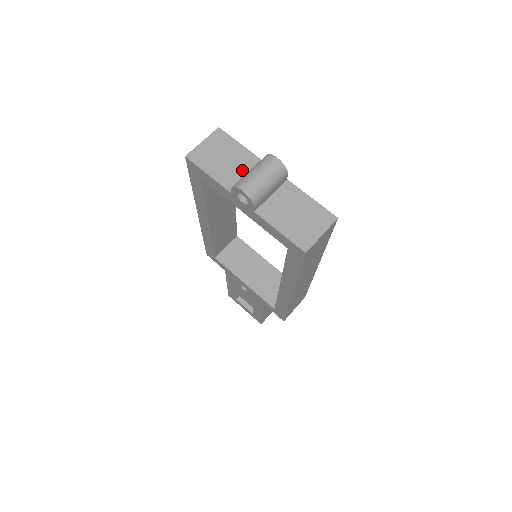
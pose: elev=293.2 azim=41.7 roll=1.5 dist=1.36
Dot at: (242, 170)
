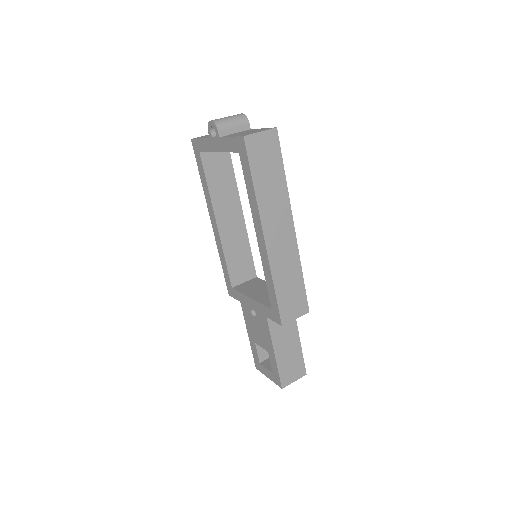
Dot at: occluded
